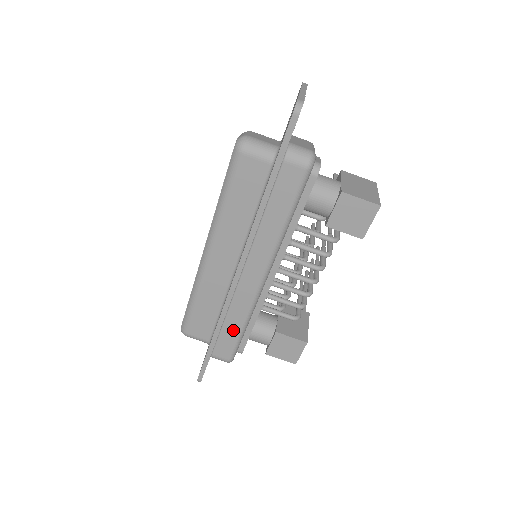
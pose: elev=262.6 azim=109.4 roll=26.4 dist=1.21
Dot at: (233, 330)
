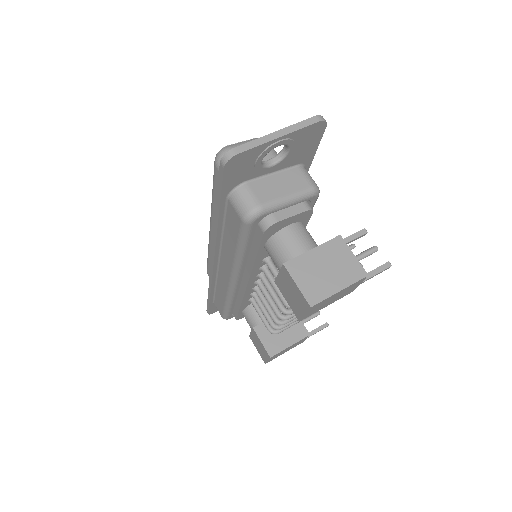
Dot at: (221, 299)
